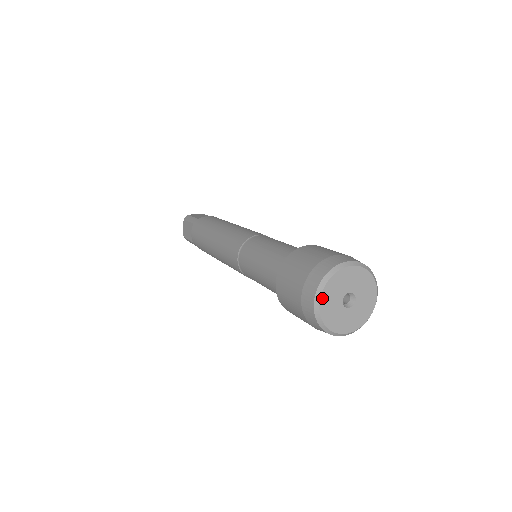
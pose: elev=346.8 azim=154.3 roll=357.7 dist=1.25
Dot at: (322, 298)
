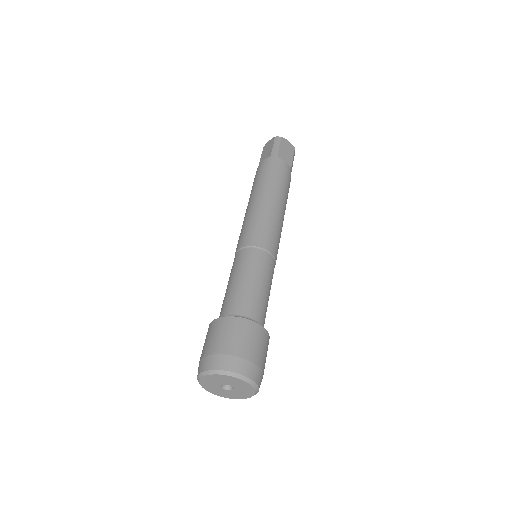
Dot at: (209, 376)
